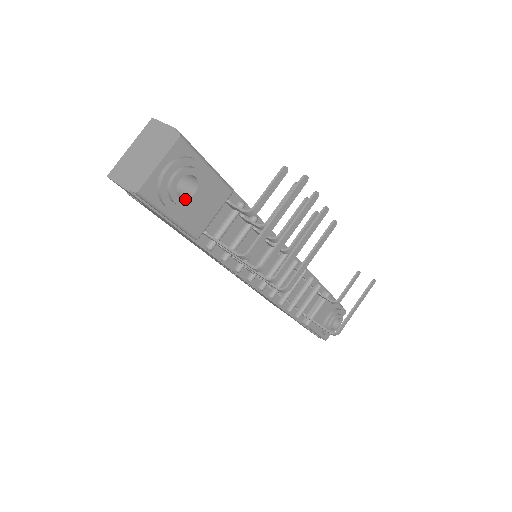
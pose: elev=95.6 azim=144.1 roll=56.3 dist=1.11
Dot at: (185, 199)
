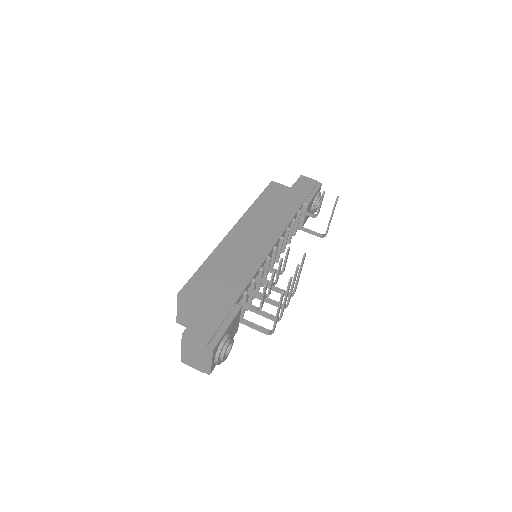
Dot at: (229, 351)
